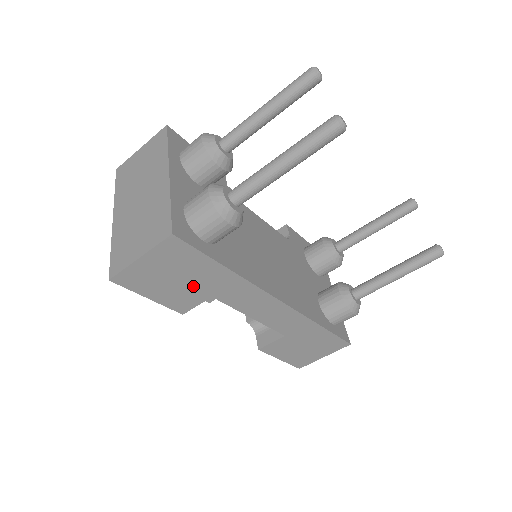
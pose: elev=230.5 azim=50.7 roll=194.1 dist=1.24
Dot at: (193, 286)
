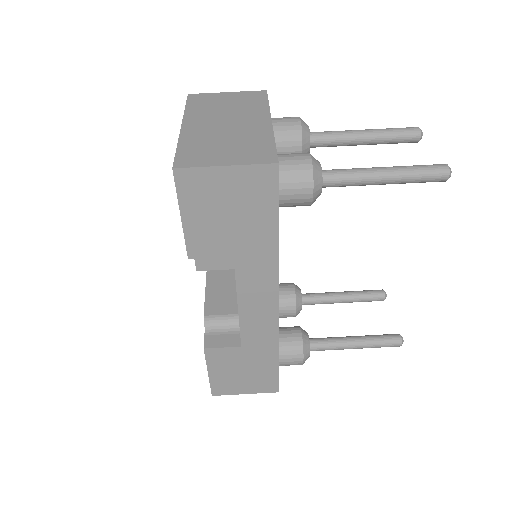
Dot at: (232, 233)
